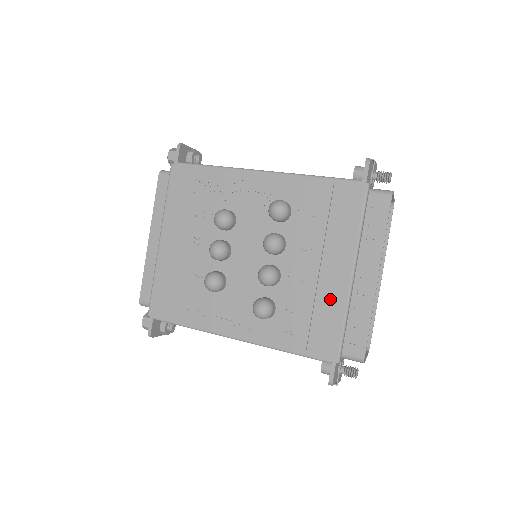
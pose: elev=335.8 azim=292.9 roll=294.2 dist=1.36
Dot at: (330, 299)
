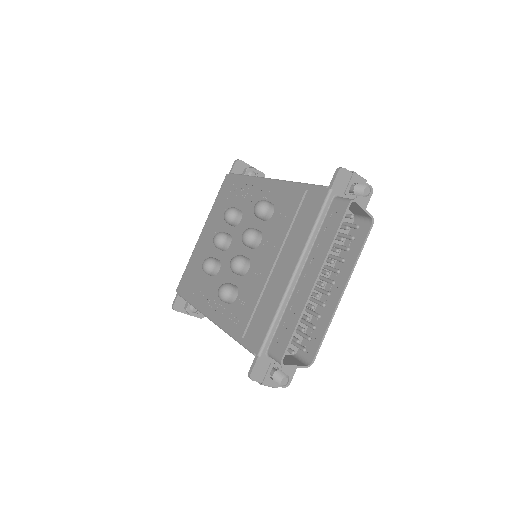
Dot at: (272, 294)
